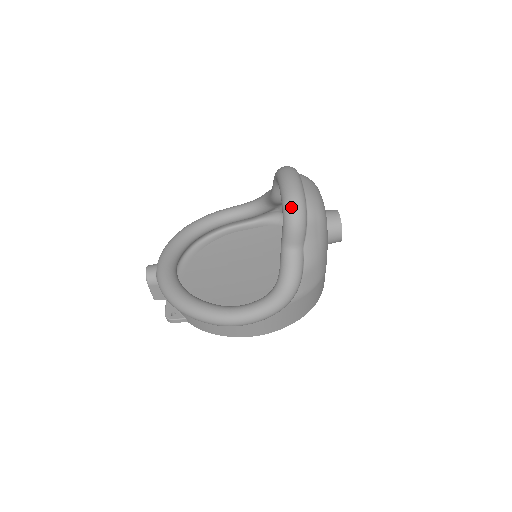
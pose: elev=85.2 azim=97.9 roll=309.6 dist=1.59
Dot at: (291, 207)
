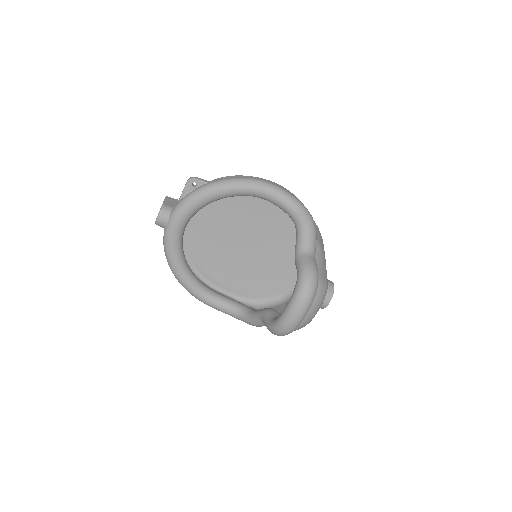
Dot at: (278, 333)
